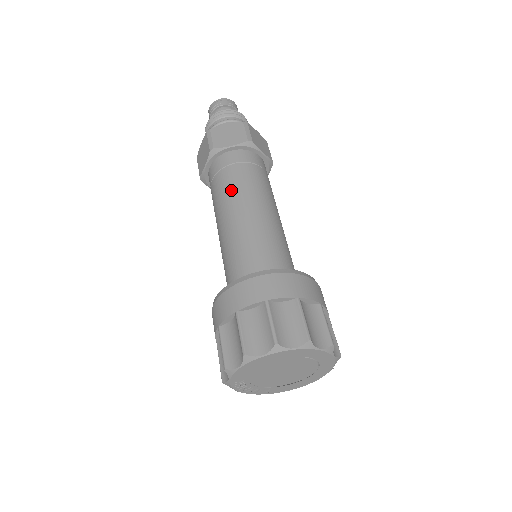
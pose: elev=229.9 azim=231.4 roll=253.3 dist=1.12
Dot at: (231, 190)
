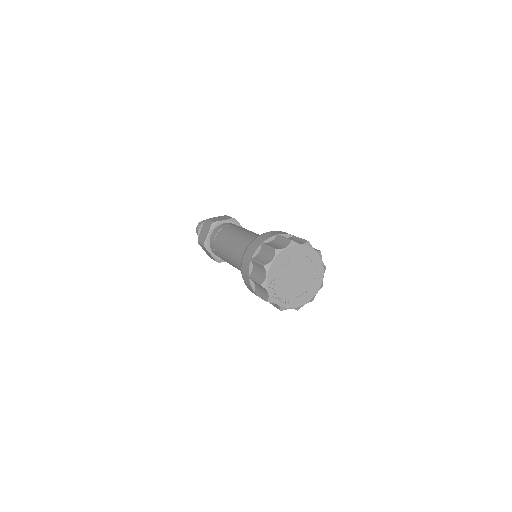
Dot at: (232, 230)
